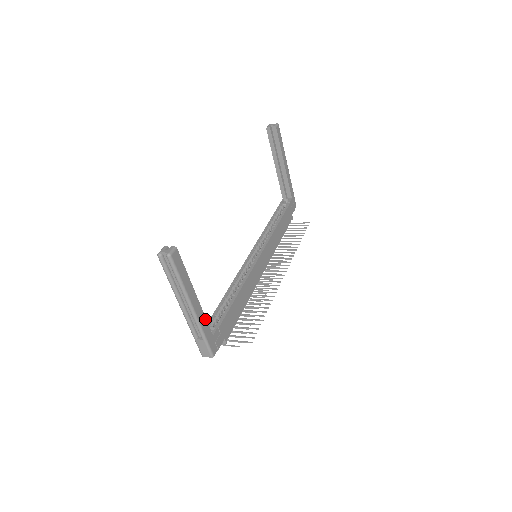
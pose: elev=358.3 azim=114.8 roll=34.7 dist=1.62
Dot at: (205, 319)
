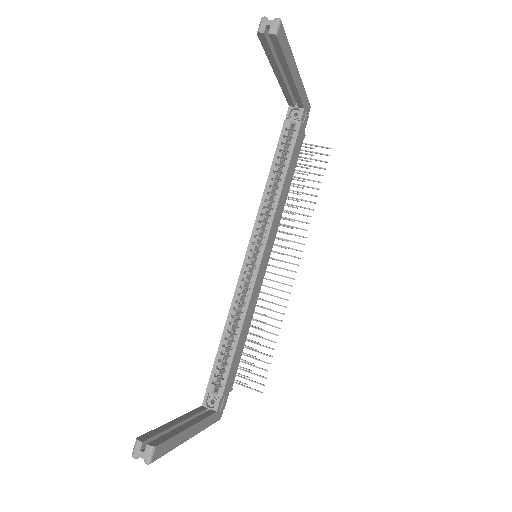
Dot at: (205, 419)
